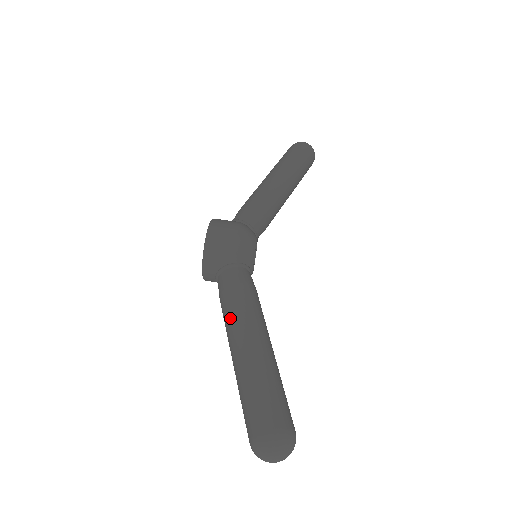
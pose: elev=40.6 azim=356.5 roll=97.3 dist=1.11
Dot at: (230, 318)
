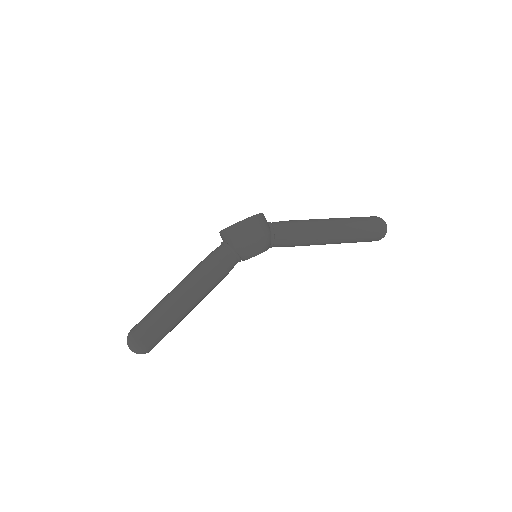
Dot at: (194, 273)
